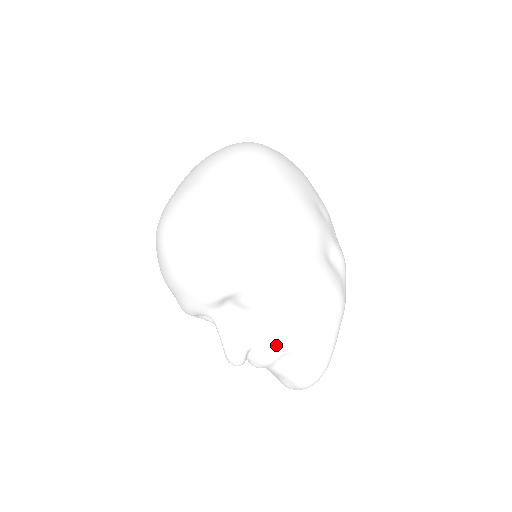
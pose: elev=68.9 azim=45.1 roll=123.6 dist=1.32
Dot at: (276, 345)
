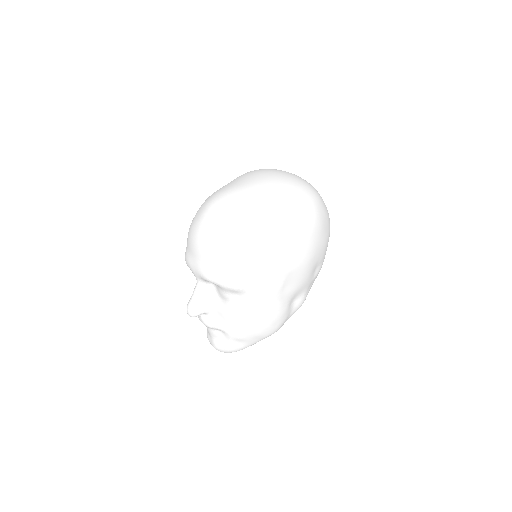
Dot at: (220, 323)
